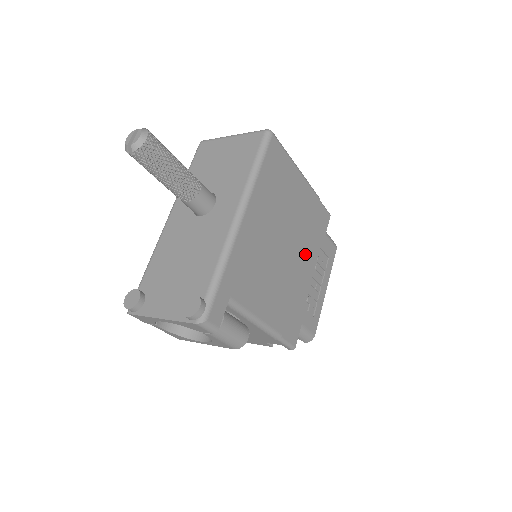
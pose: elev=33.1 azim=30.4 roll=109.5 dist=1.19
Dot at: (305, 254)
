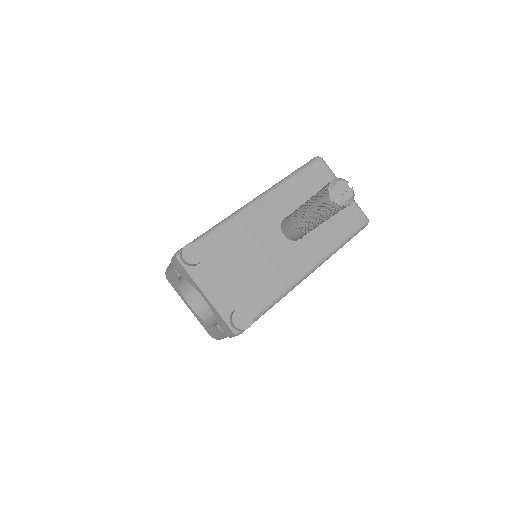
Dot at: occluded
